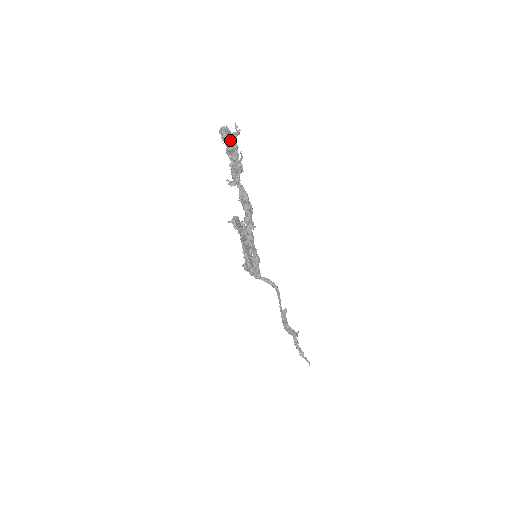
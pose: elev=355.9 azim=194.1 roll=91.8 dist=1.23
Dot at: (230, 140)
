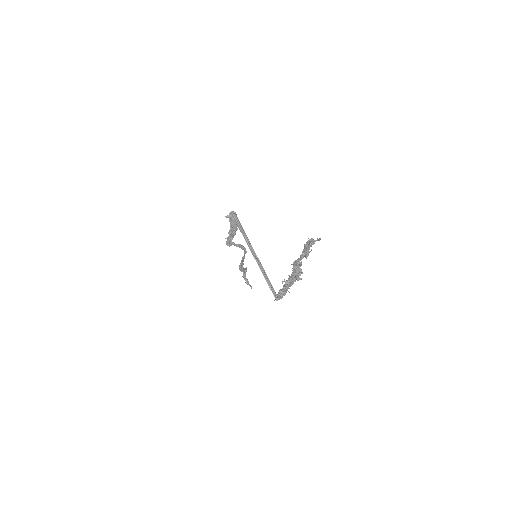
Dot at: (310, 246)
